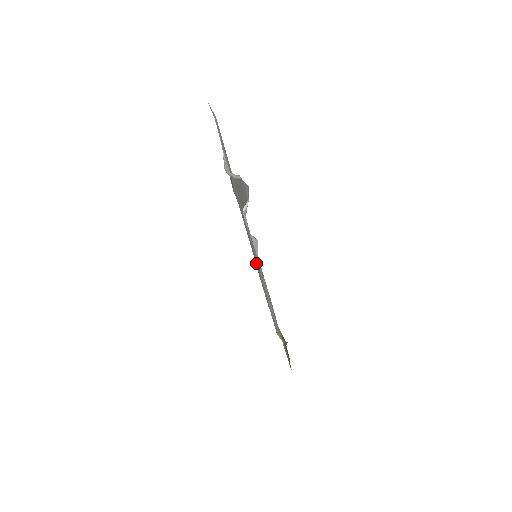
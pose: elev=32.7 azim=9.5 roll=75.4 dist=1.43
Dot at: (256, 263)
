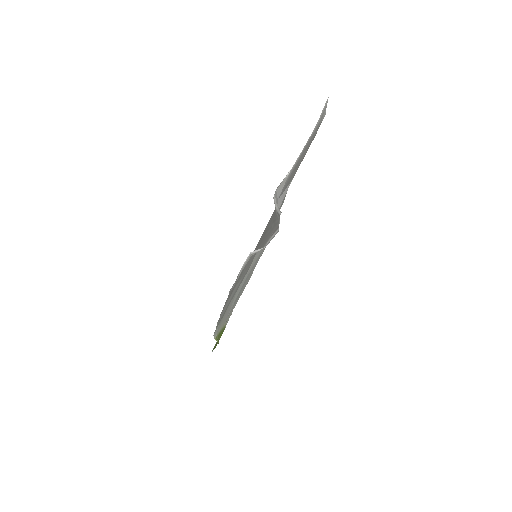
Dot at: occluded
